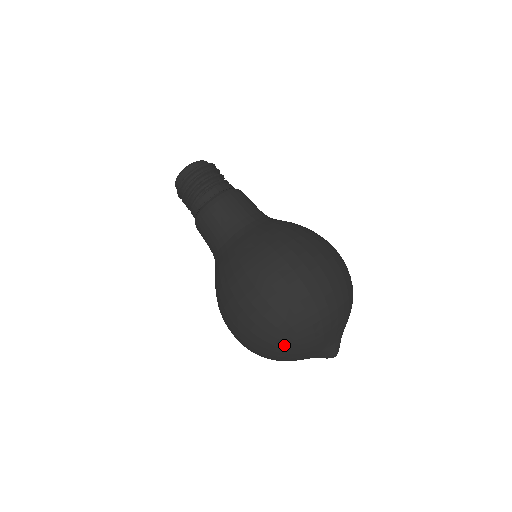
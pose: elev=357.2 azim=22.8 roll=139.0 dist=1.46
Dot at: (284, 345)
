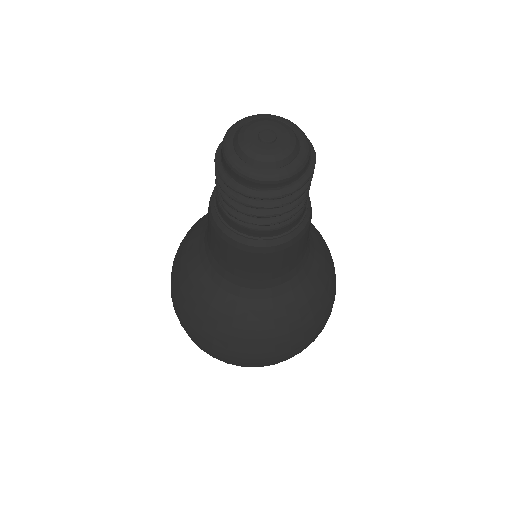
Dot at: occluded
